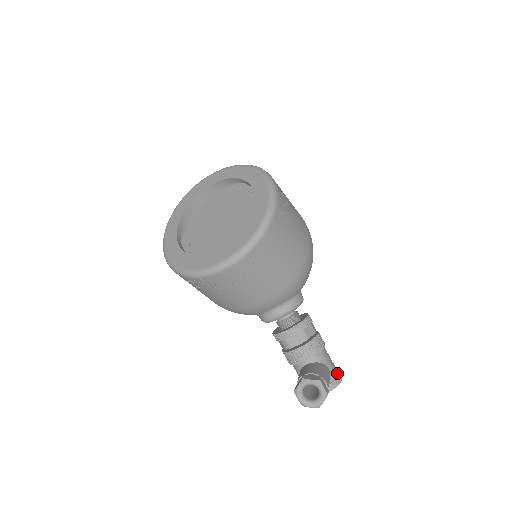
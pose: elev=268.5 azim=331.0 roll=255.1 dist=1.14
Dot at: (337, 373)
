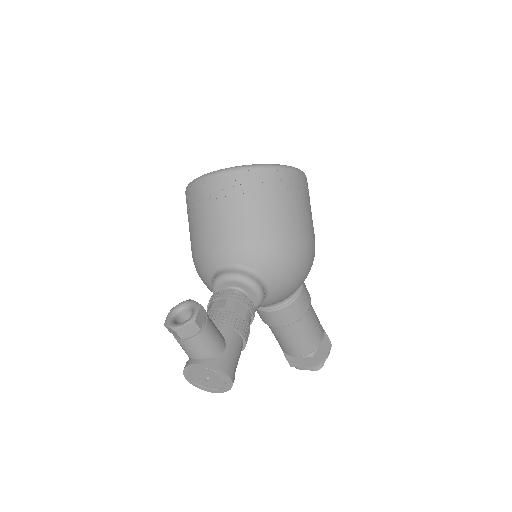
Dot at: (230, 366)
